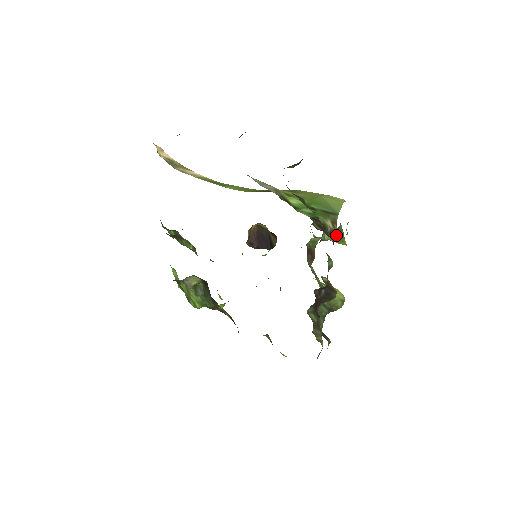
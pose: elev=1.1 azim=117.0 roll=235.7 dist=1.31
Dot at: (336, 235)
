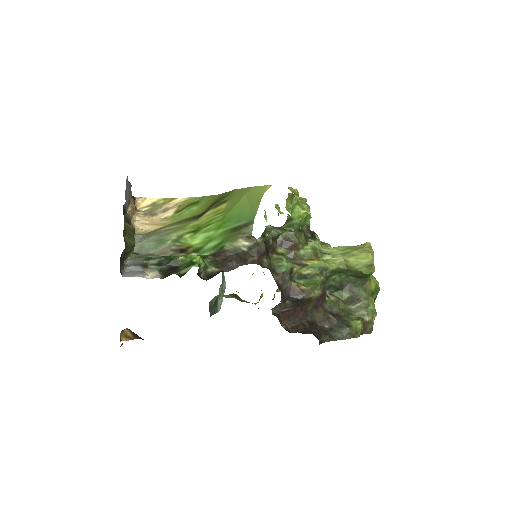
Dot at: (281, 229)
